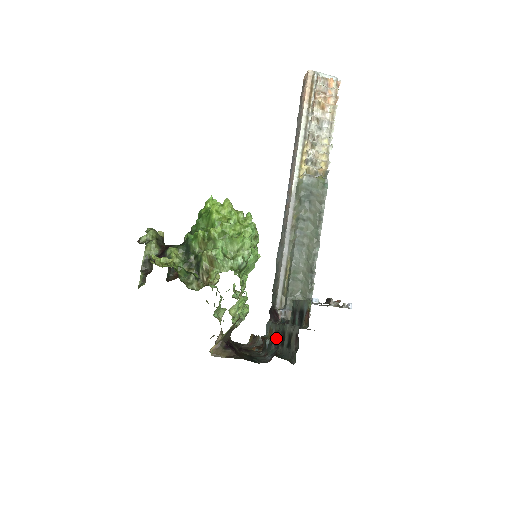
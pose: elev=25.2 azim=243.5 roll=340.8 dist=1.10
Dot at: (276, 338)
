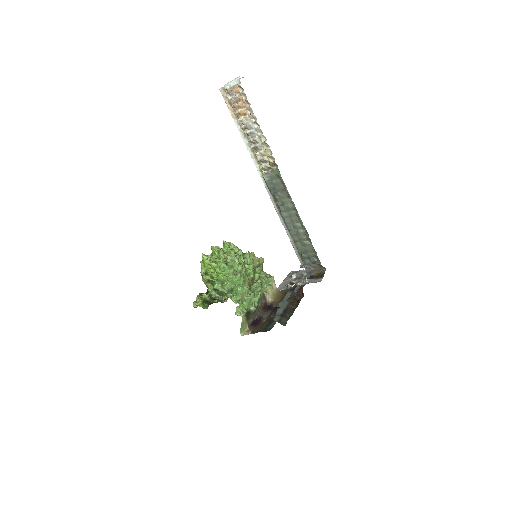
Dot at: occluded
